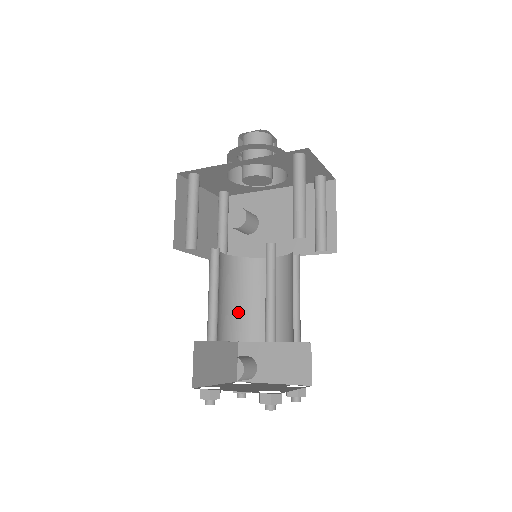
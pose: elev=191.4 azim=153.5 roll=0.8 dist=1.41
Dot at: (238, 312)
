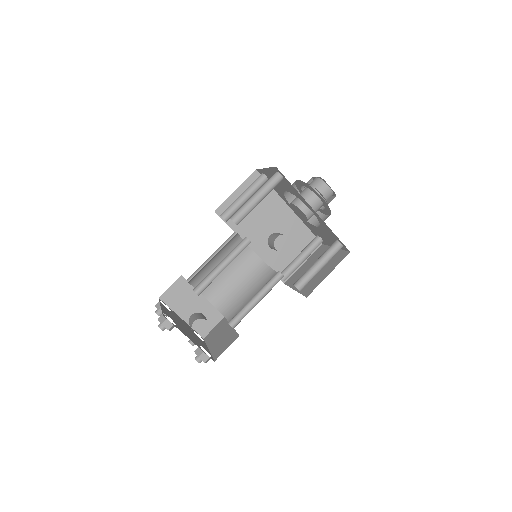
Dot at: (206, 267)
